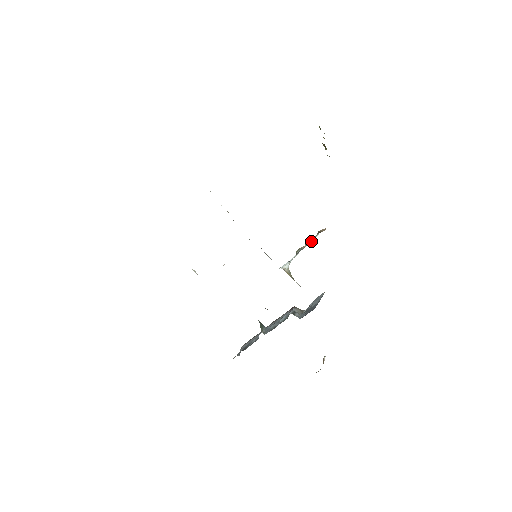
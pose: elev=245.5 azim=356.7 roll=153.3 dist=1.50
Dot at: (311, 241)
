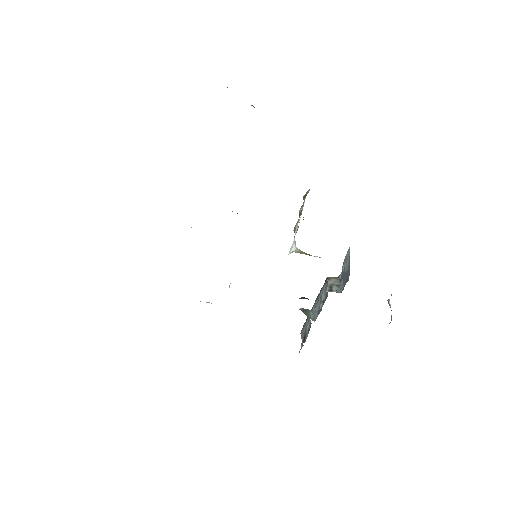
Dot at: (302, 208)
